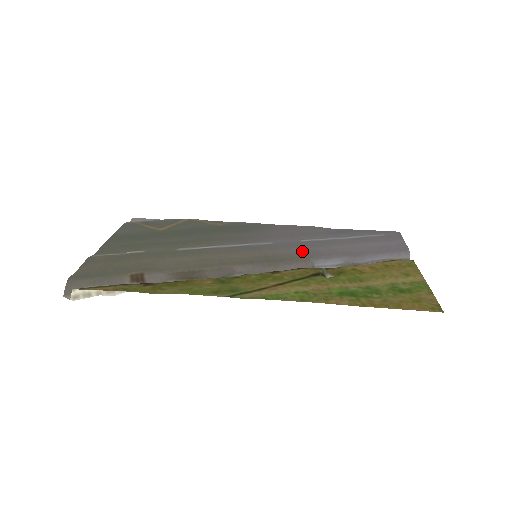
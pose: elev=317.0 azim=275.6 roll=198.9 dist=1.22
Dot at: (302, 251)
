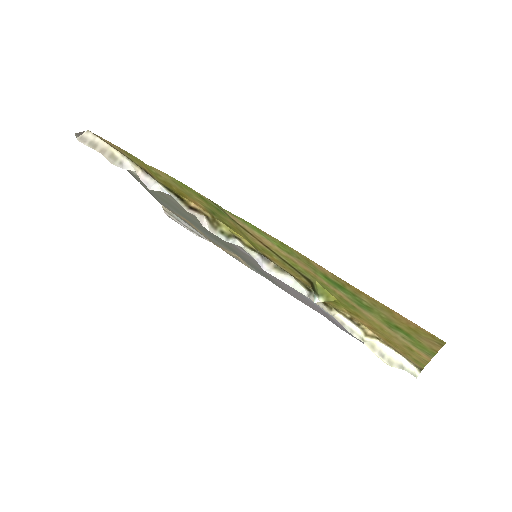
Dot at: occluded
